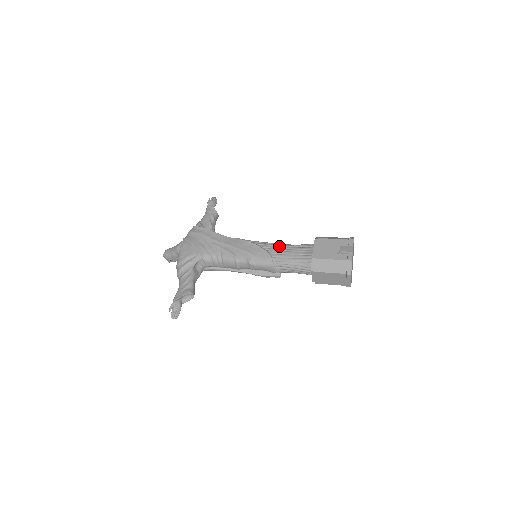
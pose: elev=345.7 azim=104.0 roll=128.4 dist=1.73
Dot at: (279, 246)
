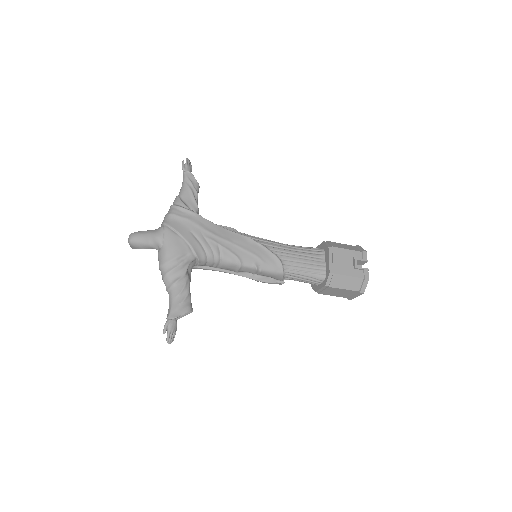
Dot at: (287, 249)
